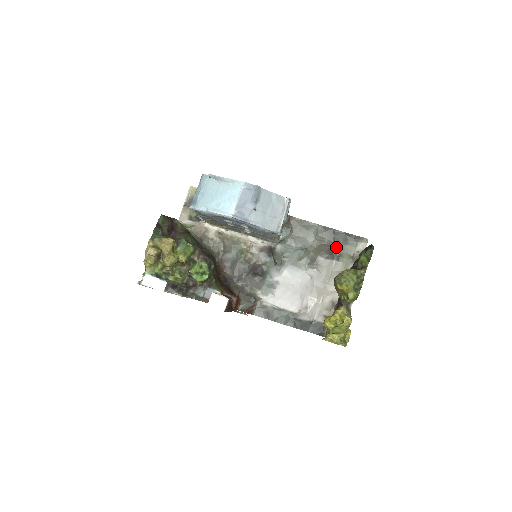
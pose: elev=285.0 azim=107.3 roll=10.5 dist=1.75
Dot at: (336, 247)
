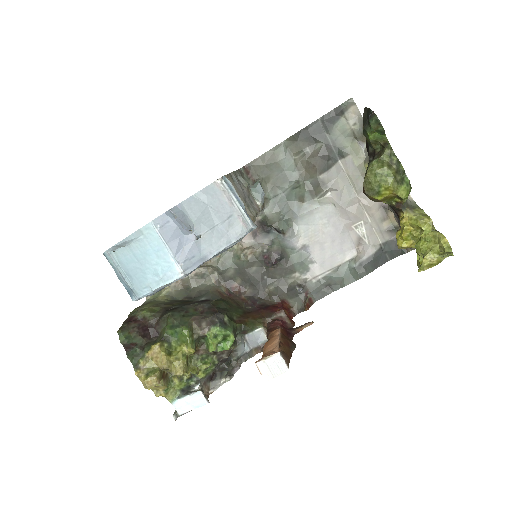
Dot at: (326, 145)
